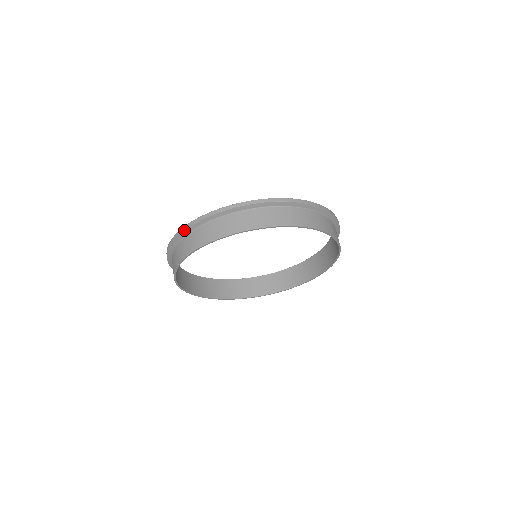
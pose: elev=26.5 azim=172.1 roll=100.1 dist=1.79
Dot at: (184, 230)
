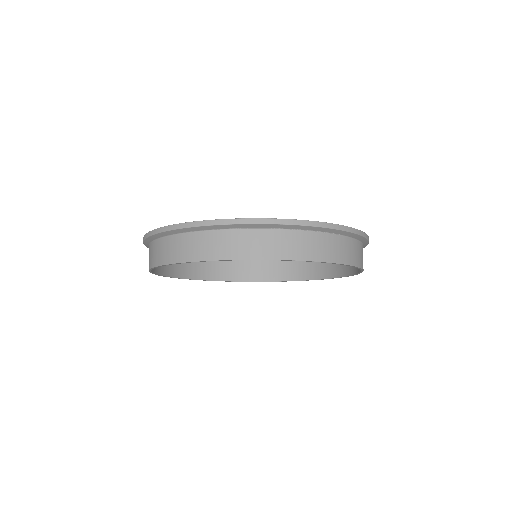
Dot at: (226, 224)
